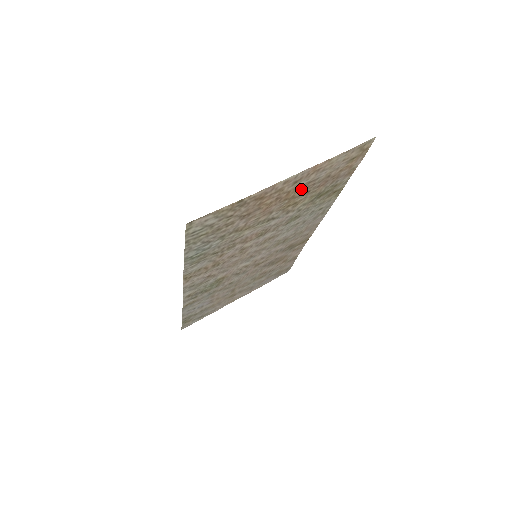
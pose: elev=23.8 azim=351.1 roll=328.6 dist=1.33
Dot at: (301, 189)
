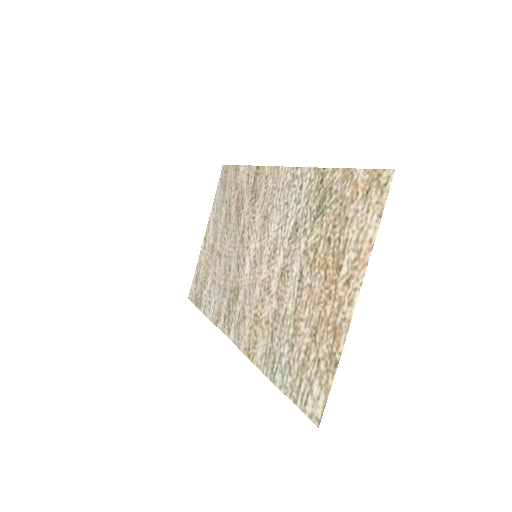
Dot at: (335, 260)
